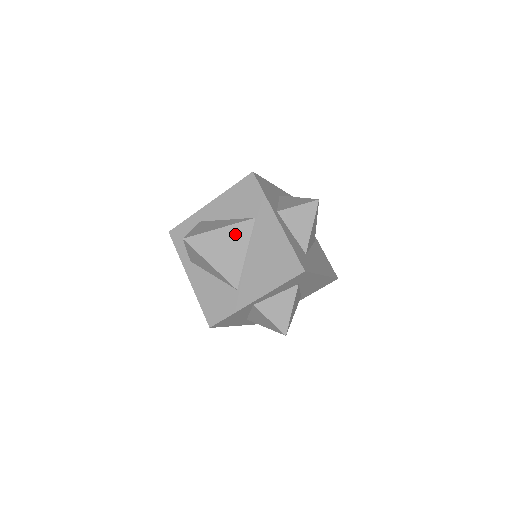
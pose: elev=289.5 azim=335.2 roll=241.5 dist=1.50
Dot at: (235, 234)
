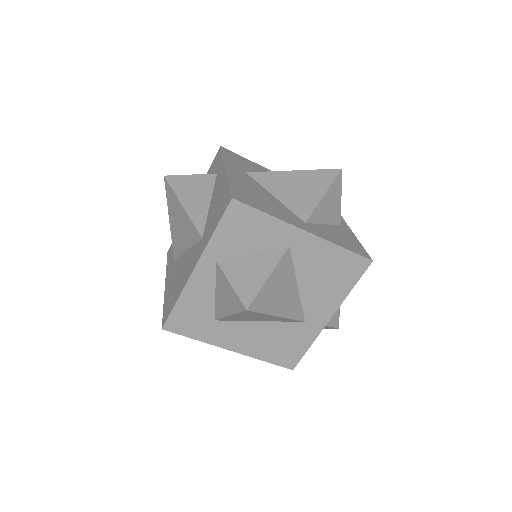
Dot at: (187, 226)
